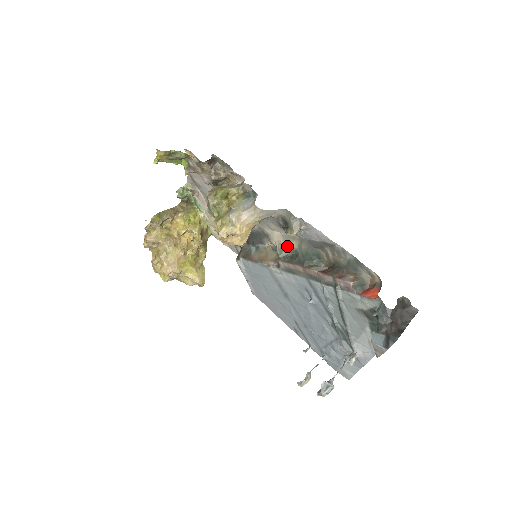
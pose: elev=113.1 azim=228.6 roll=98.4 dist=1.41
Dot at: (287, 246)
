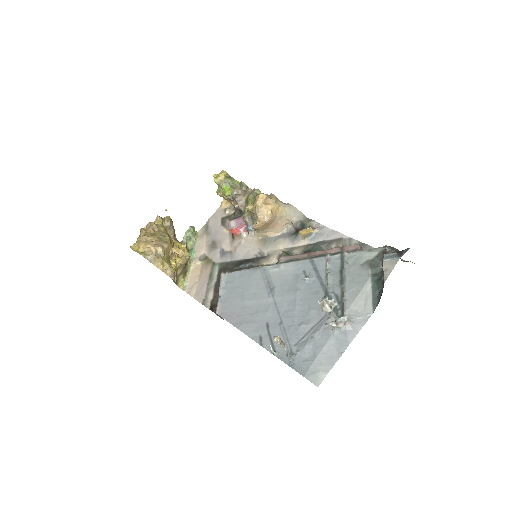
Dot at: (291, 252)
